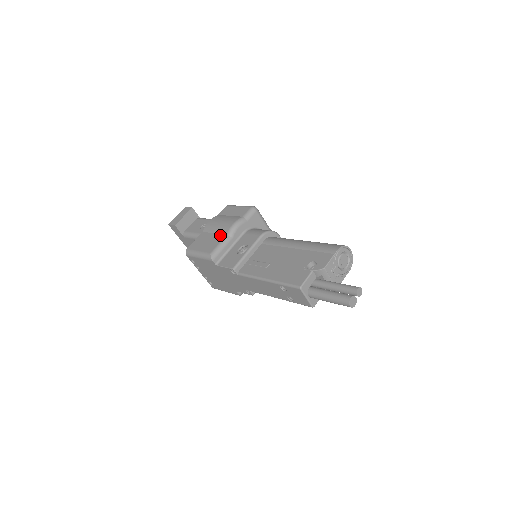
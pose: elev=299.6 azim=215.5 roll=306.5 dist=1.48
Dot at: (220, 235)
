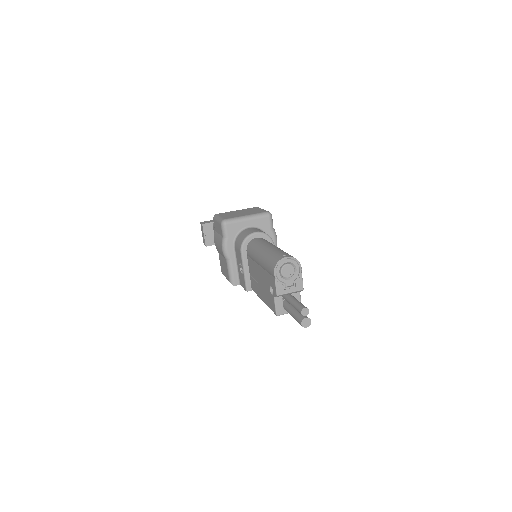
Dot at: (224, 260)
